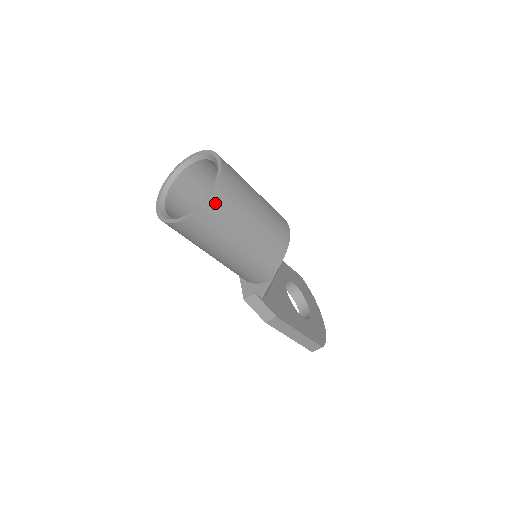
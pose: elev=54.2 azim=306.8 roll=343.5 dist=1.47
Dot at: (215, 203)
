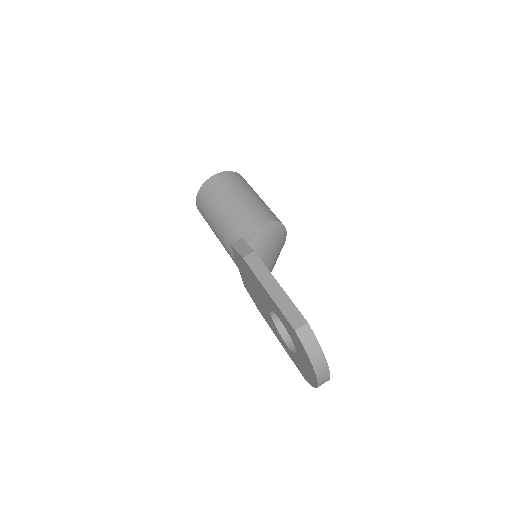
Dot at: (232, 175)
